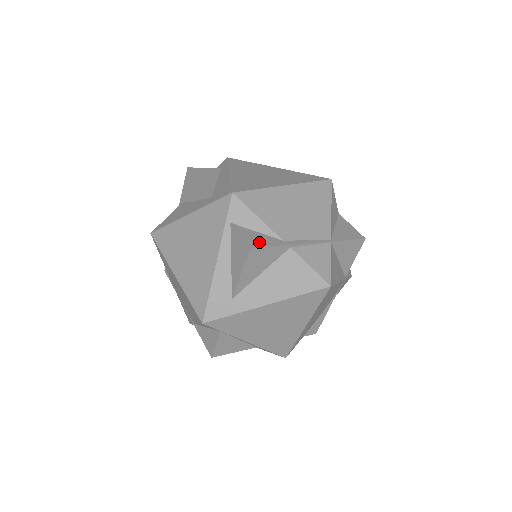
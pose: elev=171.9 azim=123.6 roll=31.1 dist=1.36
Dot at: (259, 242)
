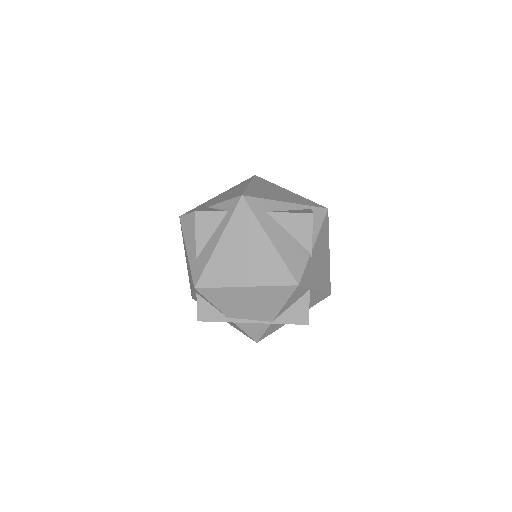
Dot at: (207, 317)
